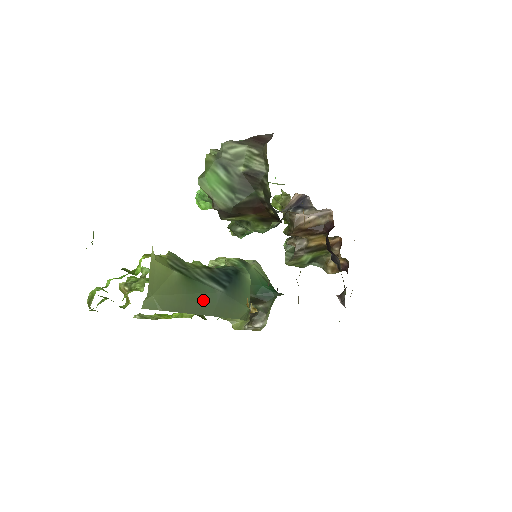
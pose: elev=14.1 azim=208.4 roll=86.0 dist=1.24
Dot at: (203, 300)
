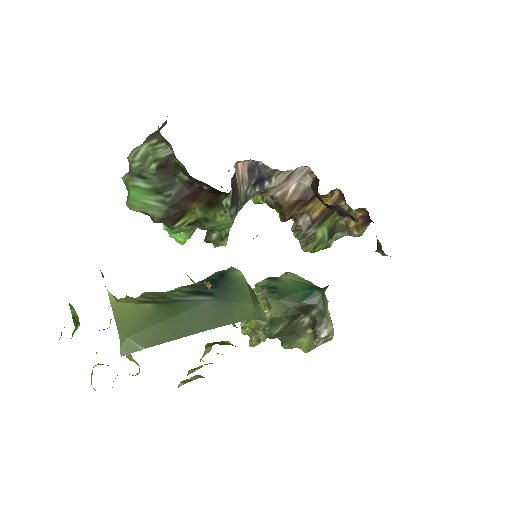
Dot at: (190, 318)
